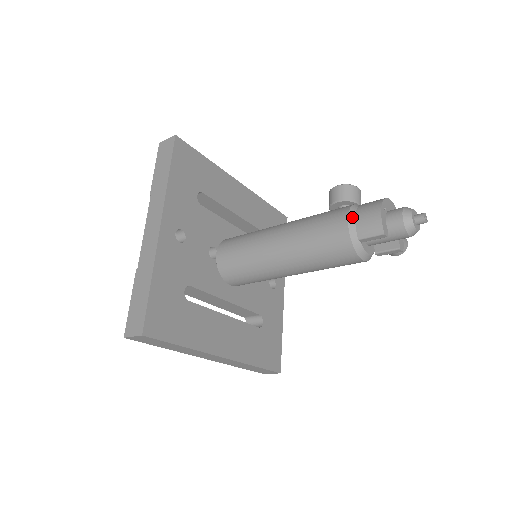
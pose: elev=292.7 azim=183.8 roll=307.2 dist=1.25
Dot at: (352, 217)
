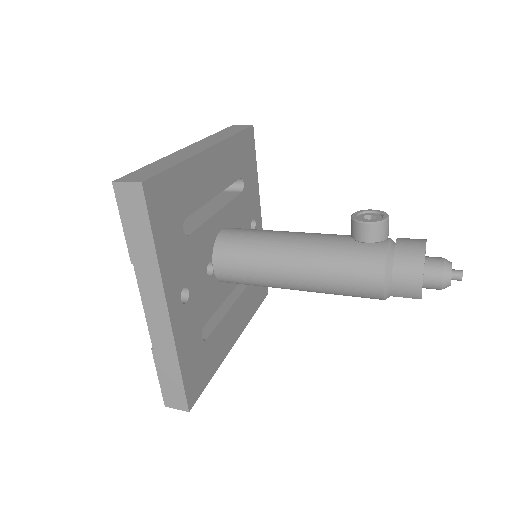
Dot at: (388, 278)
